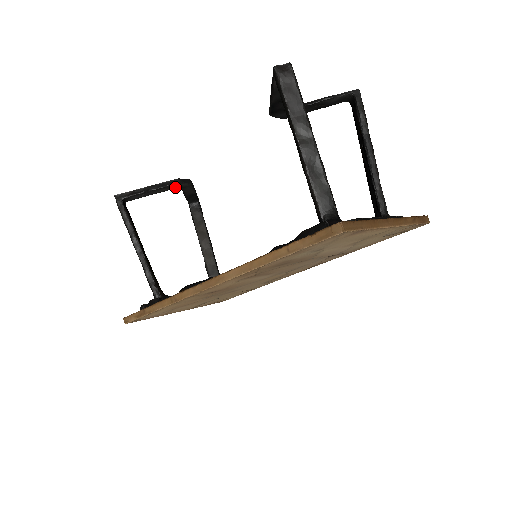
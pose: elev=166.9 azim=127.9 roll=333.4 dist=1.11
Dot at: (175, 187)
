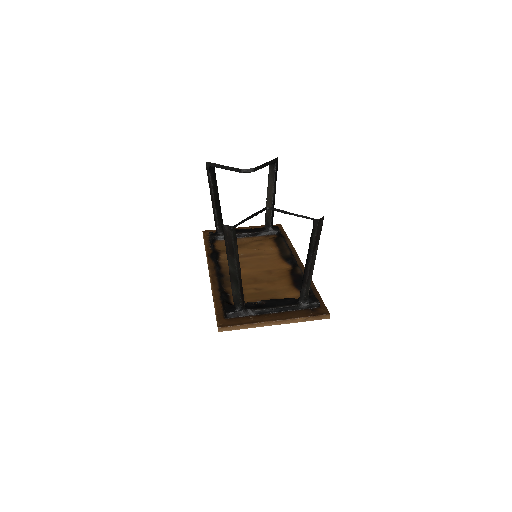
Dot at: occluded
